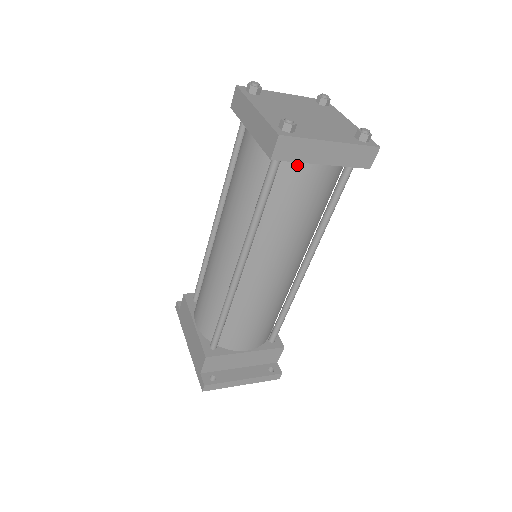
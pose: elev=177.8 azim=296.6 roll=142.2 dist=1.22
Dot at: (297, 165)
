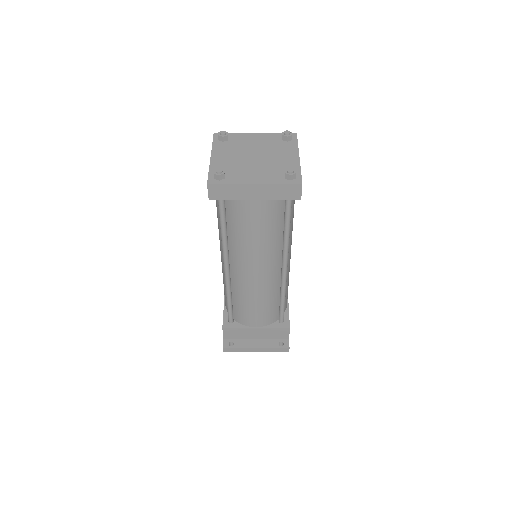
Dot at: (237, 200)
